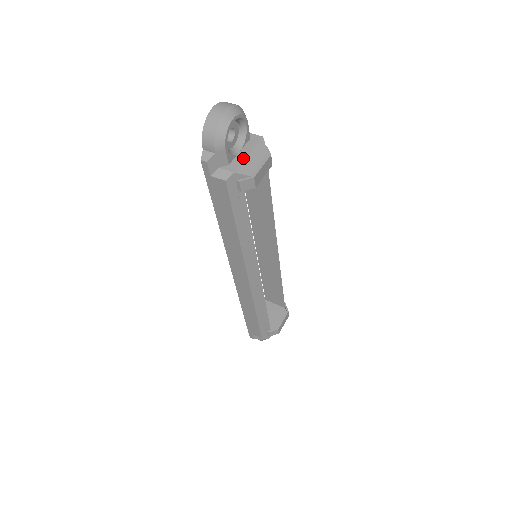
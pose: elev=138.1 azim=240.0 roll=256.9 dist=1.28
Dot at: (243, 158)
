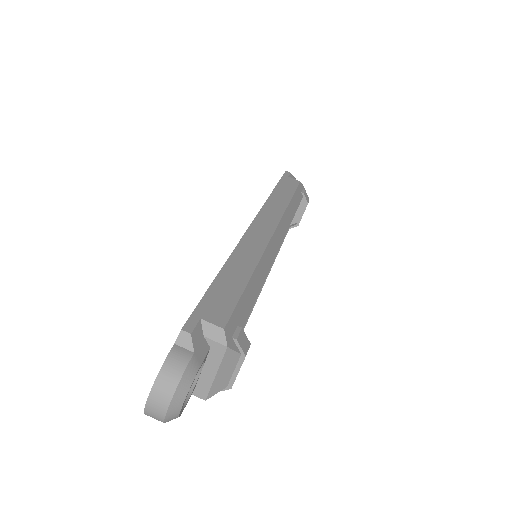
Dot at: (210, 381)
